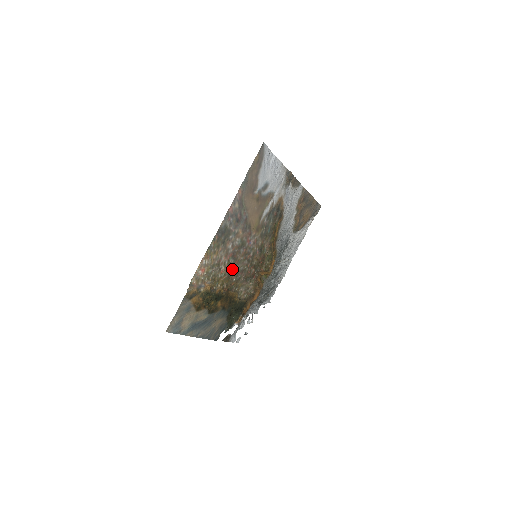
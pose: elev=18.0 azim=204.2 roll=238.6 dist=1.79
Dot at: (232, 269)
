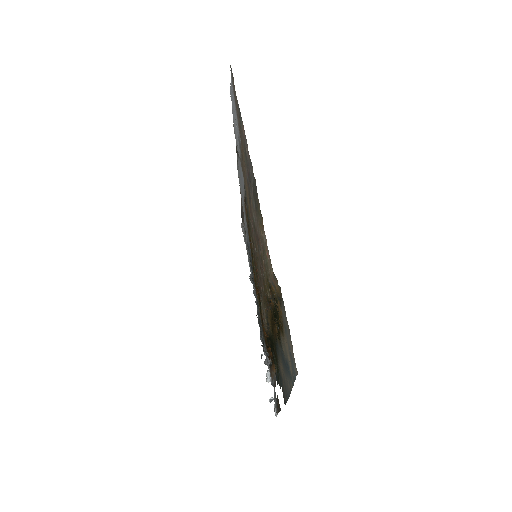
Dot at: occluded
